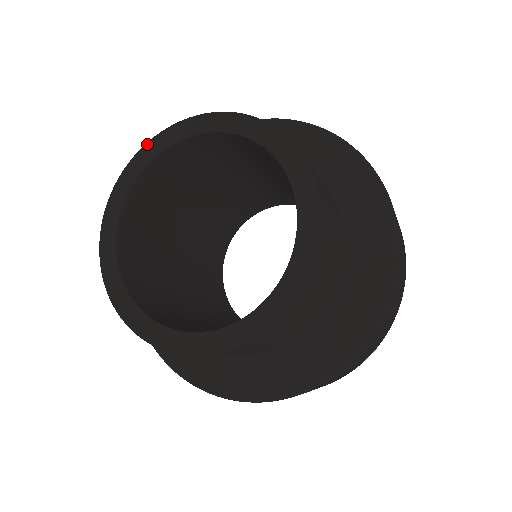
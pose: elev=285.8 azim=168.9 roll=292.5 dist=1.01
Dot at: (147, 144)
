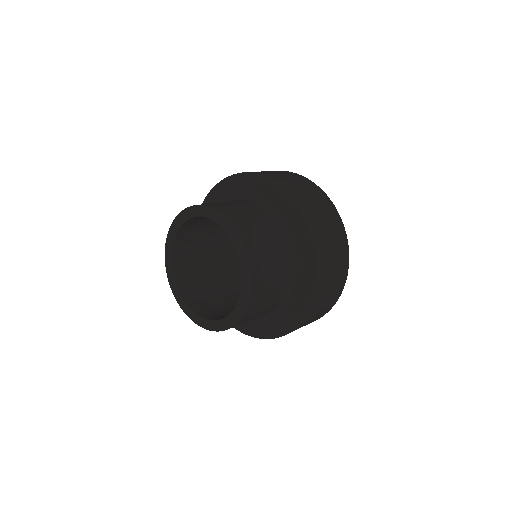
Dot at: (172, 224)
